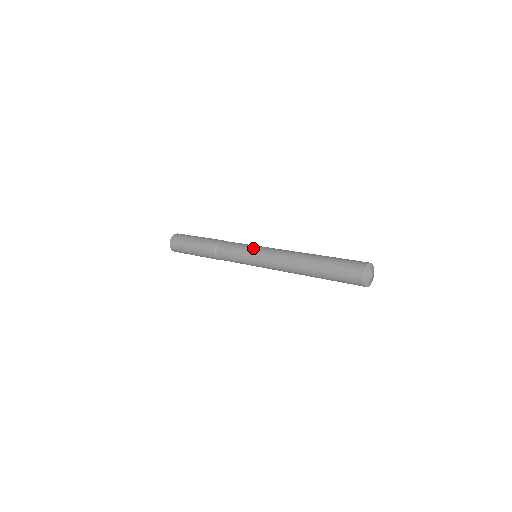
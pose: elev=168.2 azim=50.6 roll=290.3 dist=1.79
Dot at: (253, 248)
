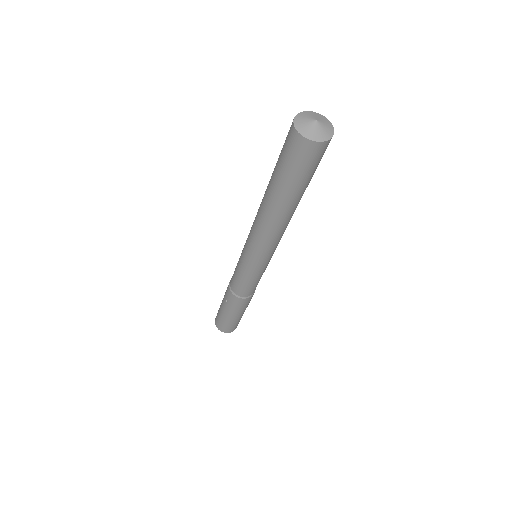
Dot at: occluded
